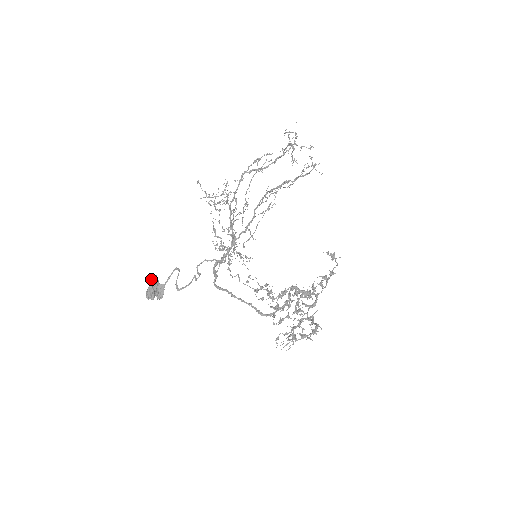
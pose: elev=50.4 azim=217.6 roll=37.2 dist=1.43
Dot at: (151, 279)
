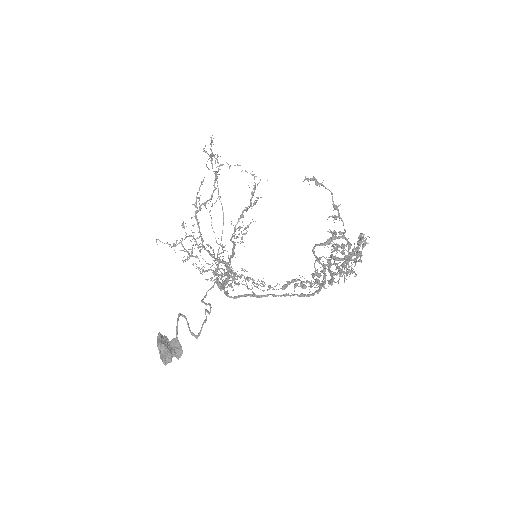
Dot at: occluded
